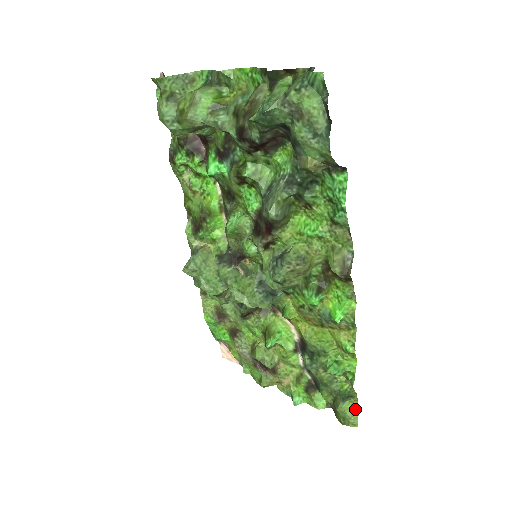
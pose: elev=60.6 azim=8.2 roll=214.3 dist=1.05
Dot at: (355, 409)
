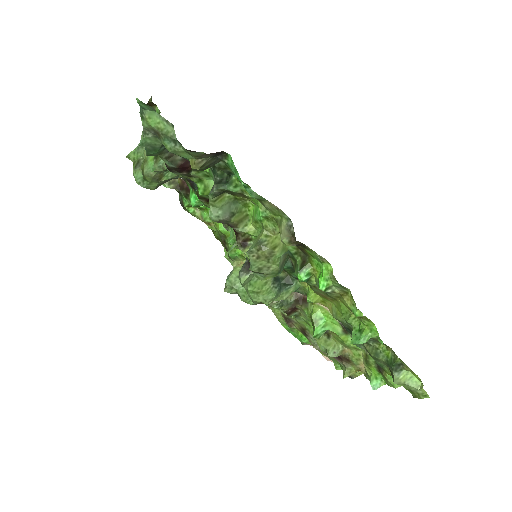
Dot at: (417, 377)
